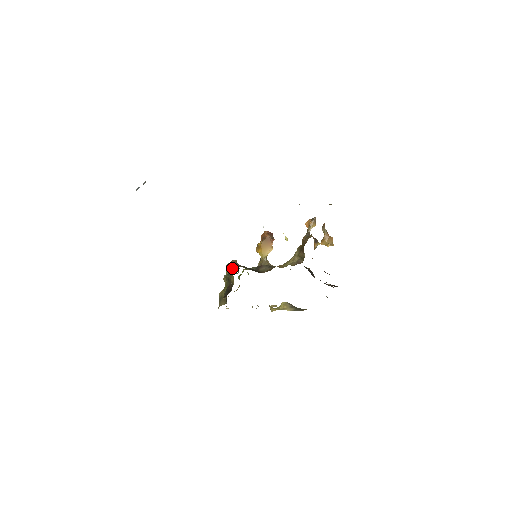
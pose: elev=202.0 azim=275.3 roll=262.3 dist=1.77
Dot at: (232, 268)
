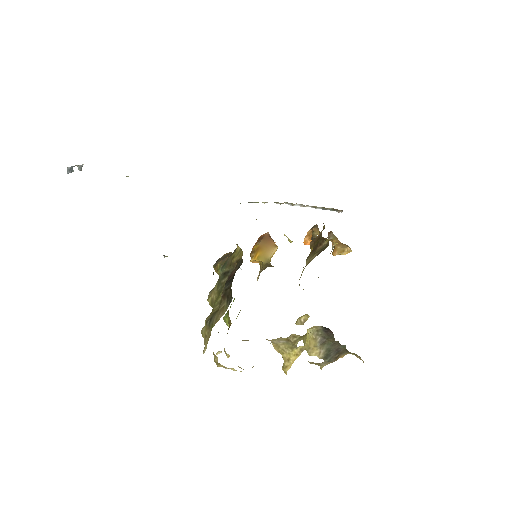
Dot at: (229, 255)
